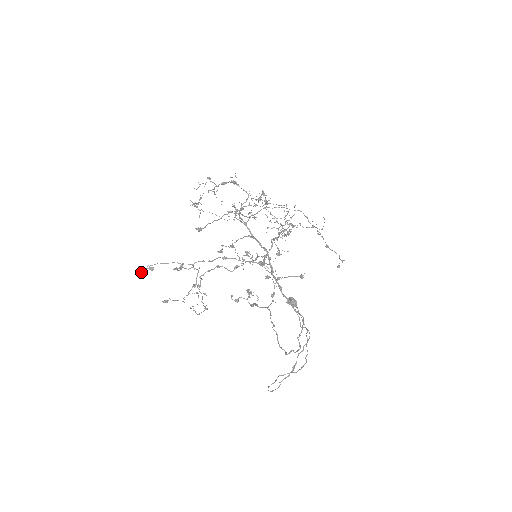
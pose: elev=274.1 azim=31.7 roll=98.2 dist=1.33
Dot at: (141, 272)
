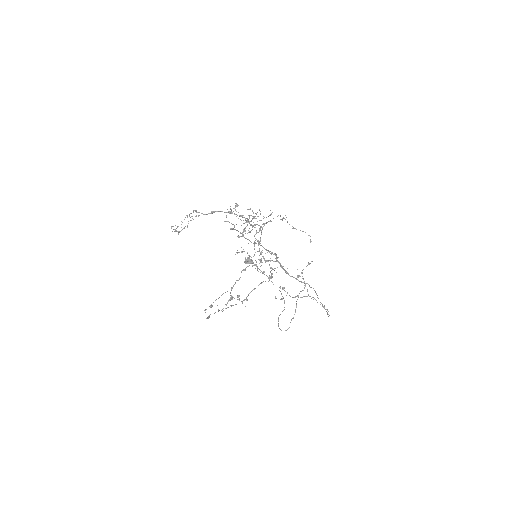
Dot at: (205, 312)
